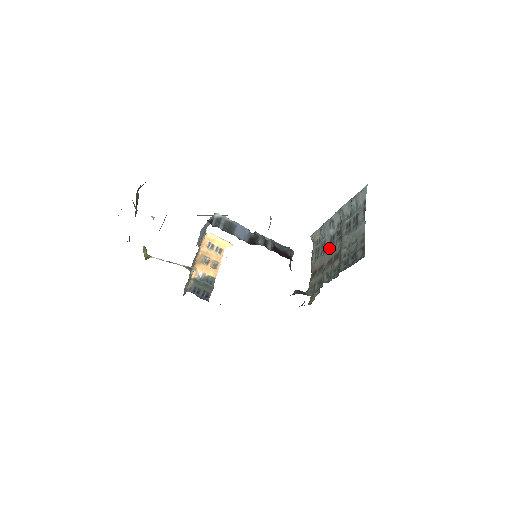
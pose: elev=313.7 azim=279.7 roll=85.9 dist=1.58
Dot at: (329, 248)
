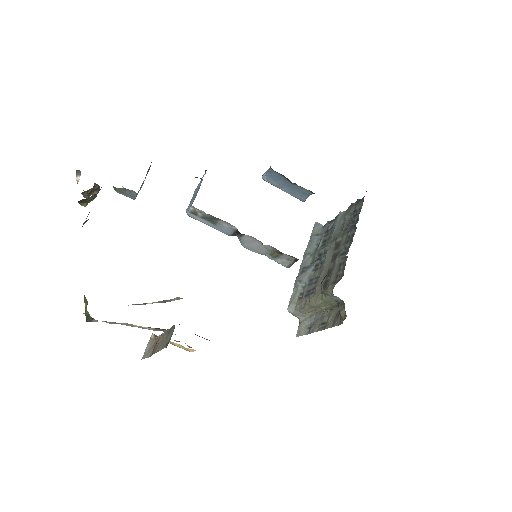
Dot at: (321, 267)
